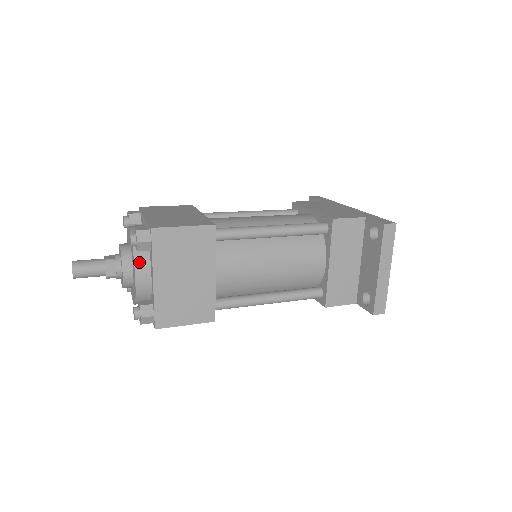
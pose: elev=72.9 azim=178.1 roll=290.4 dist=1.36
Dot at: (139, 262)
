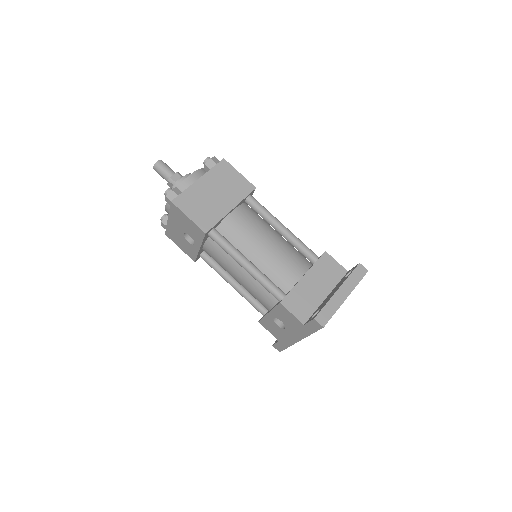
Dot at: (199, 173)
